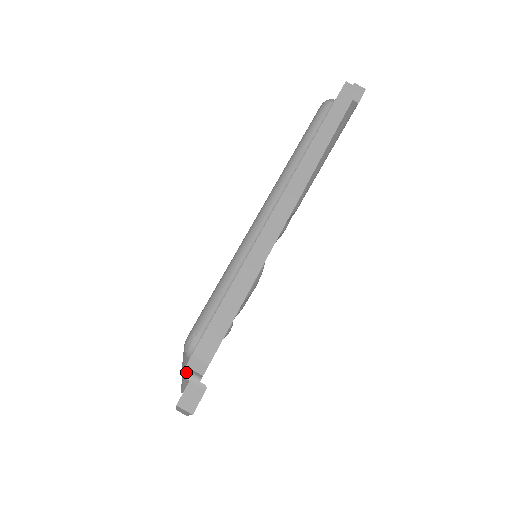
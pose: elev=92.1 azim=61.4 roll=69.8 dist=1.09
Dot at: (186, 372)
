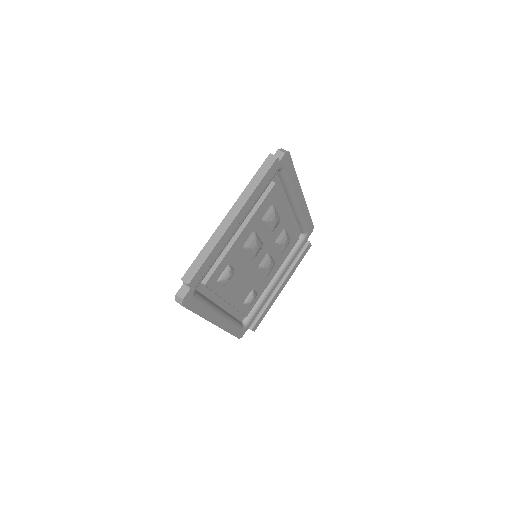
Dot at: occluded
